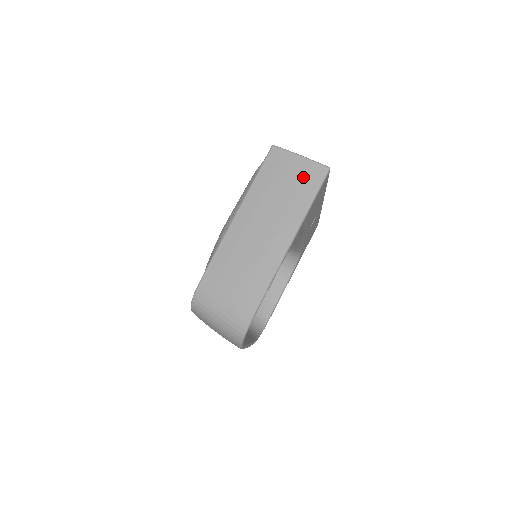
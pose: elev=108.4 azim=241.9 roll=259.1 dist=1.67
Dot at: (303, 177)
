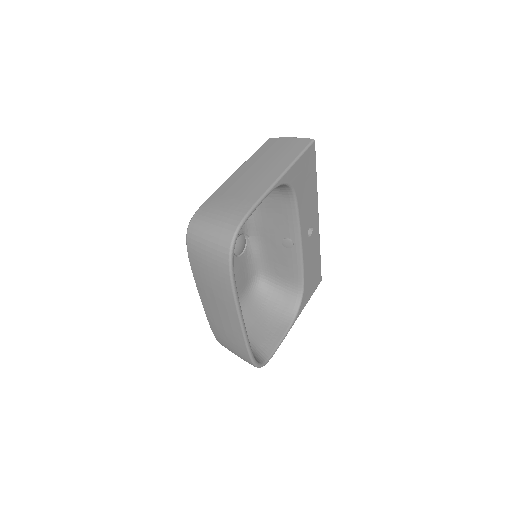
Dot at: (293, 145)
